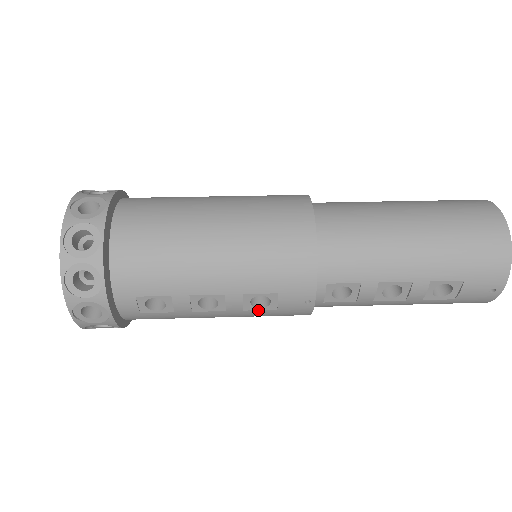
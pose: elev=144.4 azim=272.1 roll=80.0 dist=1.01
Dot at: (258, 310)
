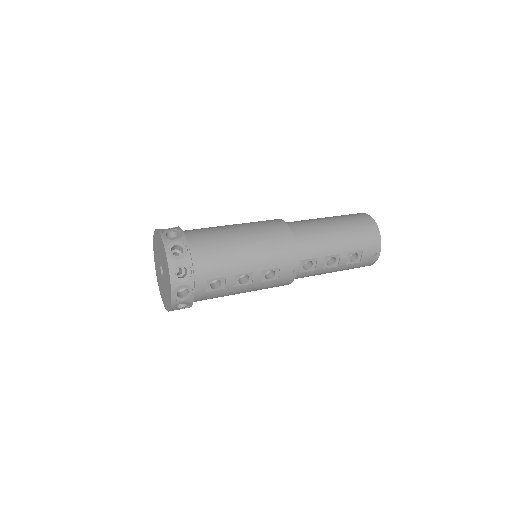
Dot at: (268, 281)
